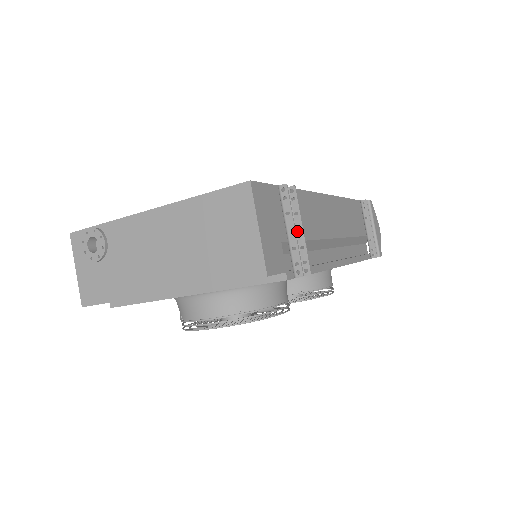
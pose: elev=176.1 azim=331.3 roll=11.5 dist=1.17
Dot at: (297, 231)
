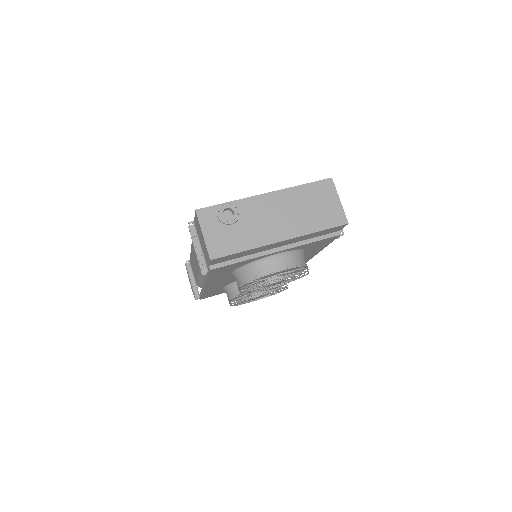
Dot at: occluded
